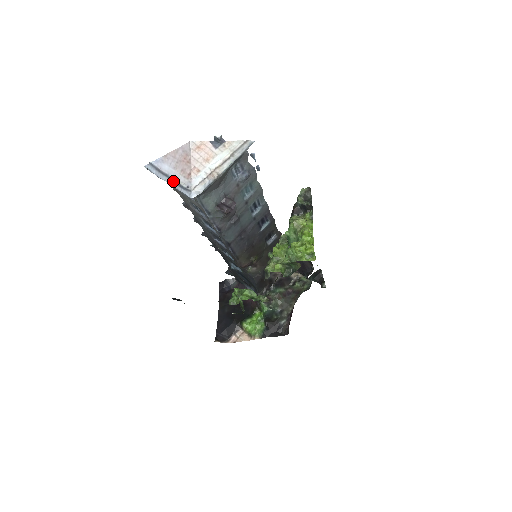
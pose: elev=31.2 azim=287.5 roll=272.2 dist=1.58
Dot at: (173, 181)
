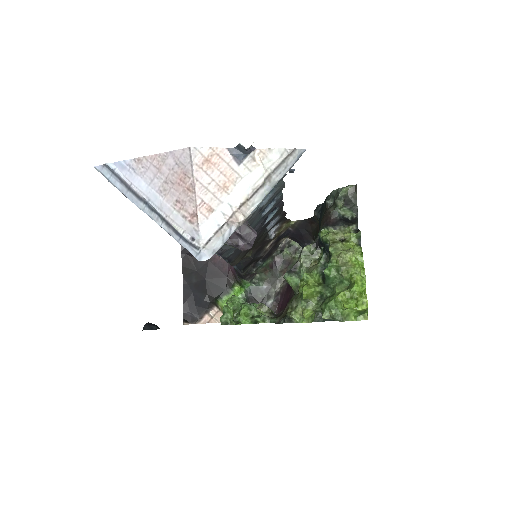
Dot at: (160, 218)
